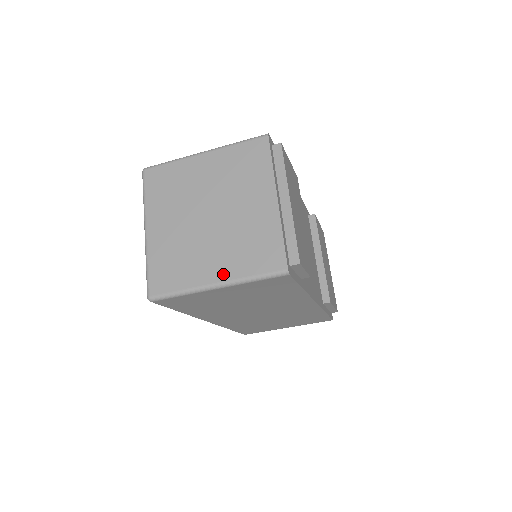
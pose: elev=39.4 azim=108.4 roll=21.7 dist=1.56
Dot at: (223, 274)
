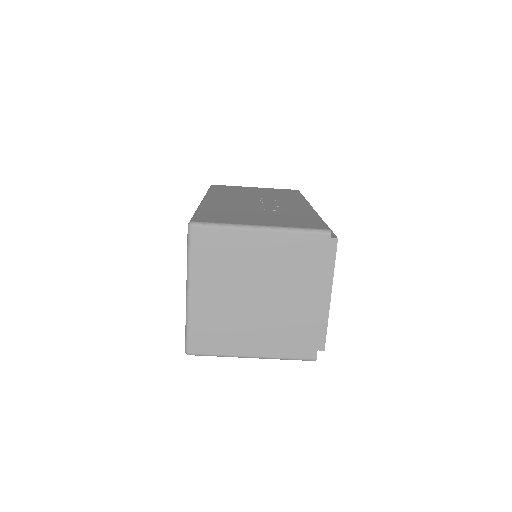
Dot at: (261, 351)
